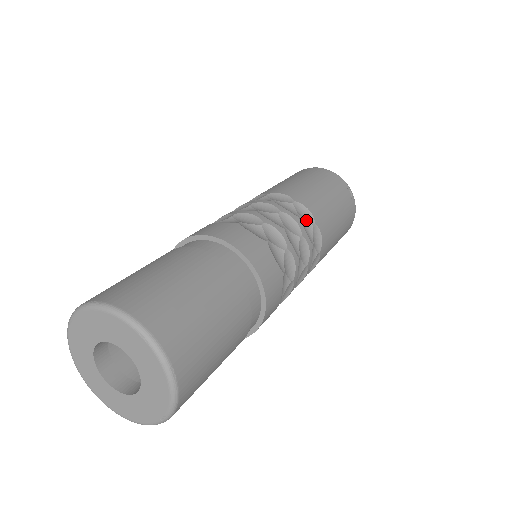
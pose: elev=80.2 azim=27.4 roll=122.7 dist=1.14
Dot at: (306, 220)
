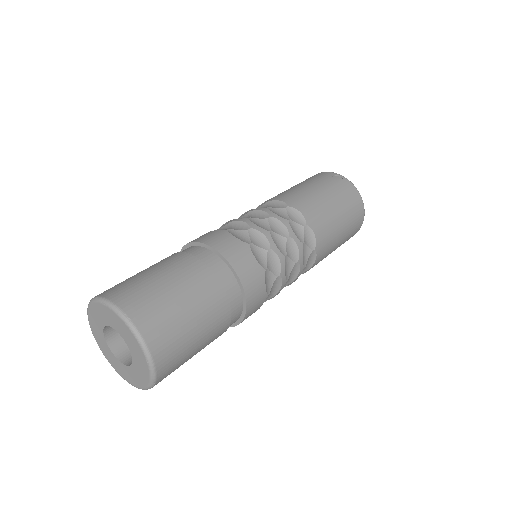
Dot at: (278, 208)
